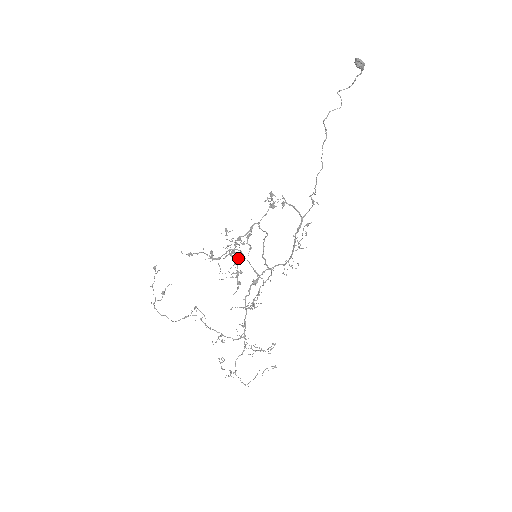
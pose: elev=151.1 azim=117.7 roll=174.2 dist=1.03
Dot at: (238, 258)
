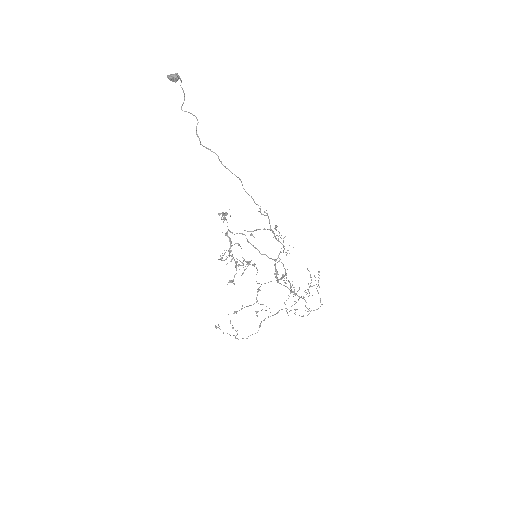
Dot at: occluded
